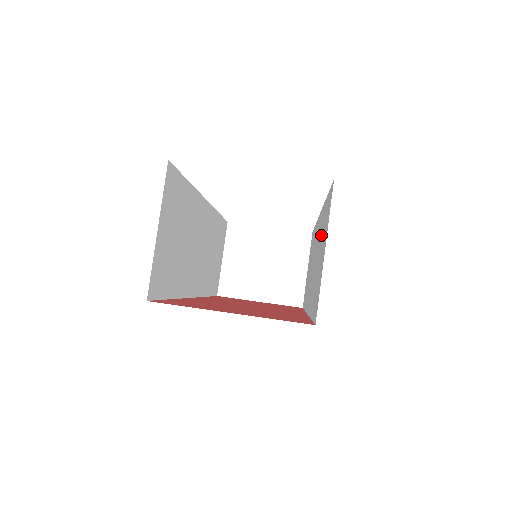
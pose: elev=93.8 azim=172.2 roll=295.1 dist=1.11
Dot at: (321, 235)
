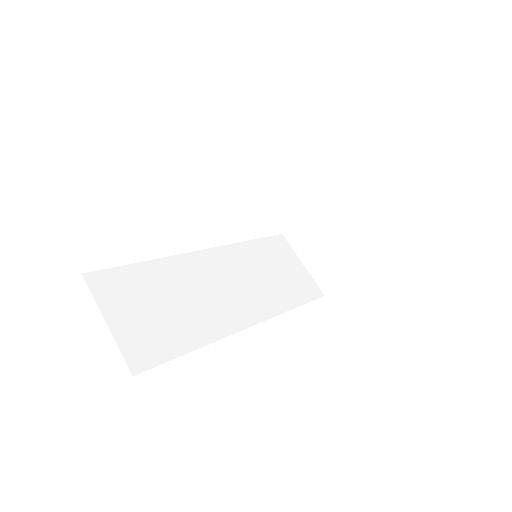
Dot at: occluded
